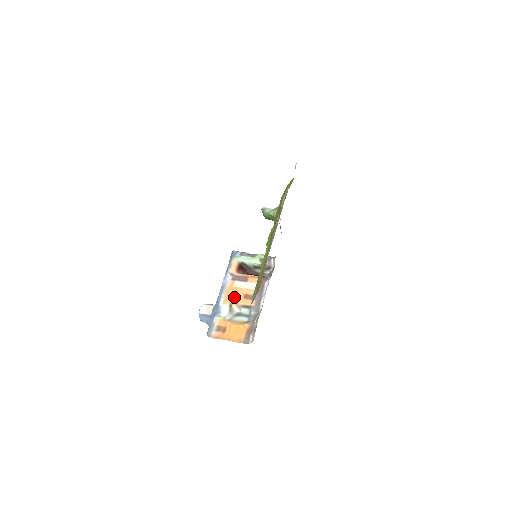
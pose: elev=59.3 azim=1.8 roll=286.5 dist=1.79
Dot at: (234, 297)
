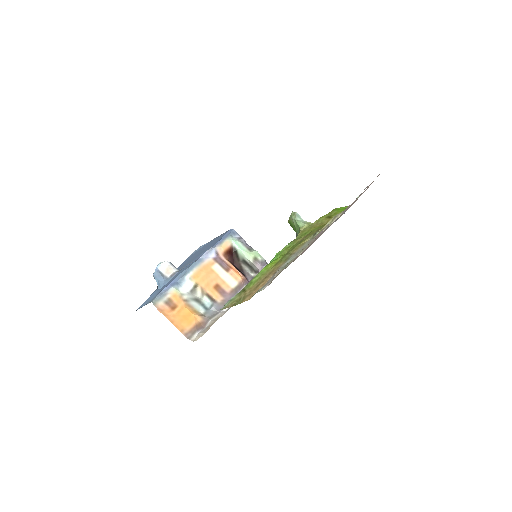
Dot at: (205, 279)
